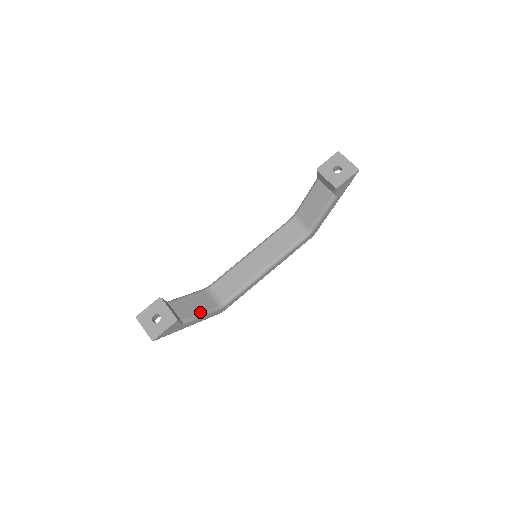
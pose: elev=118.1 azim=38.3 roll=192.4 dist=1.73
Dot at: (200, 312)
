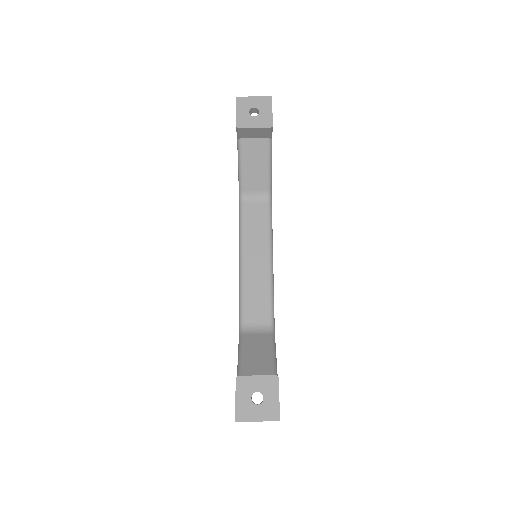
Dot at: (271, 353)
